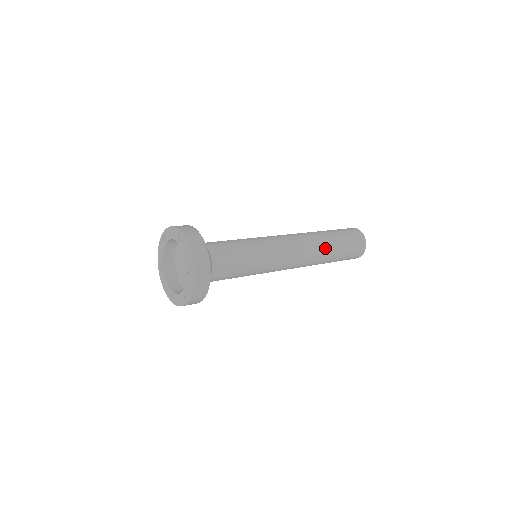
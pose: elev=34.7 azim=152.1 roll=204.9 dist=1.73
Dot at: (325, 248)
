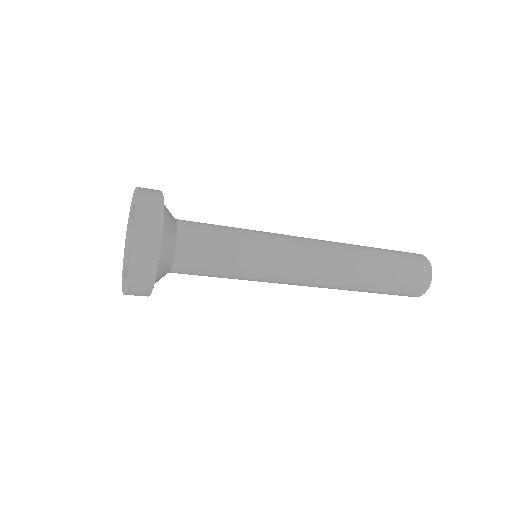
Dot at: (360, 253)
